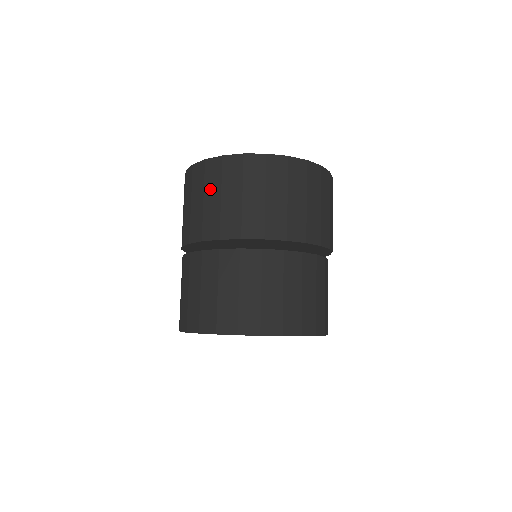
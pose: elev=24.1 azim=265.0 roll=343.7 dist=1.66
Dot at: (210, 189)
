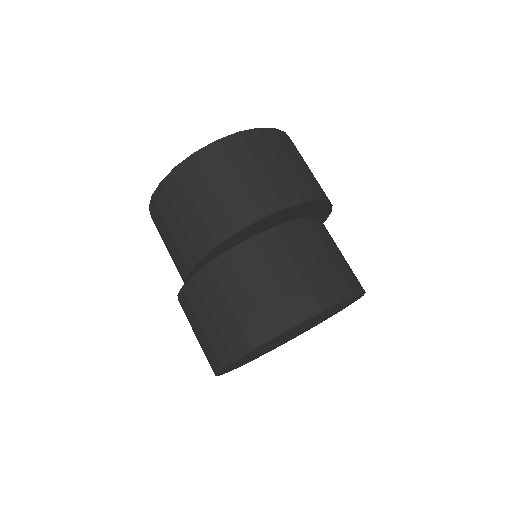
Dot at: (241, 166)
